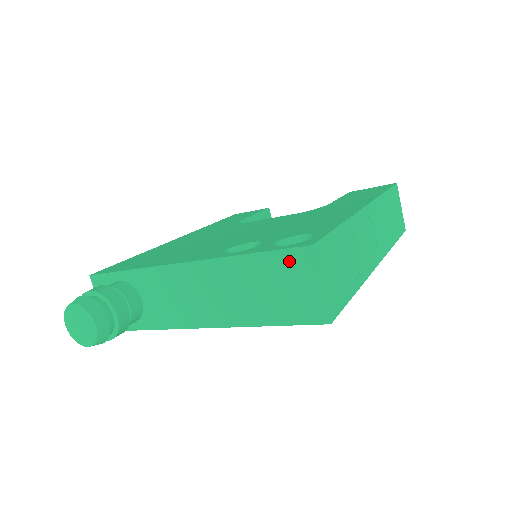
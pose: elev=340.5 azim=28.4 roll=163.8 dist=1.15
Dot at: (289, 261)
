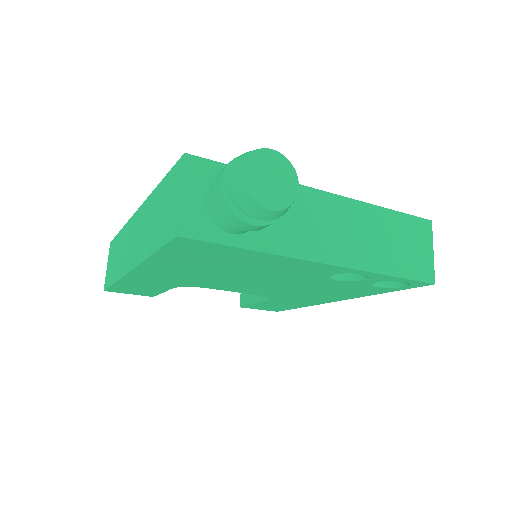
Dot at: (416, 226)
